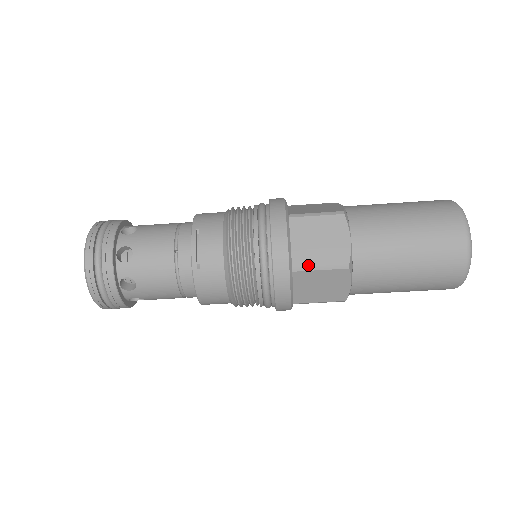
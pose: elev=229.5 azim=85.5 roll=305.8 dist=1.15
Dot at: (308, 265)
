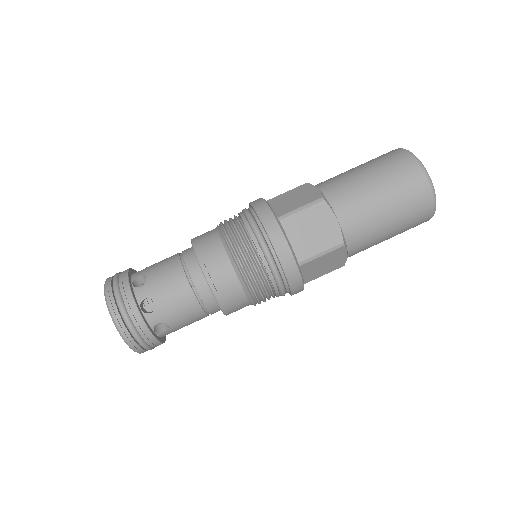
Dot at: (311, 256)
